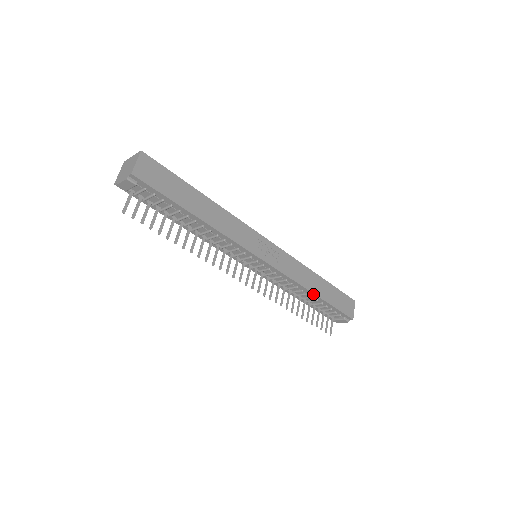
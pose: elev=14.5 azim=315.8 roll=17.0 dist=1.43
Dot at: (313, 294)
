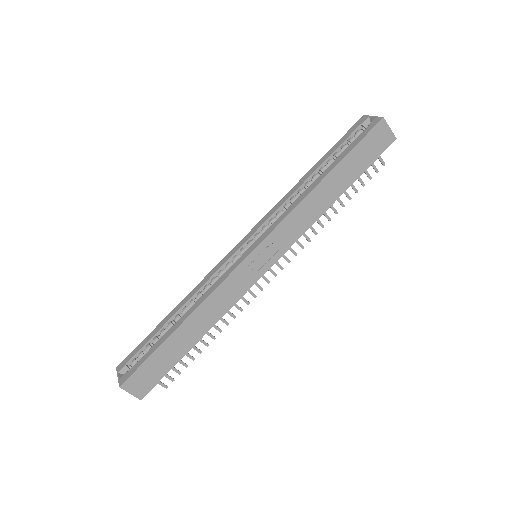
Dot at: (334, 201)
